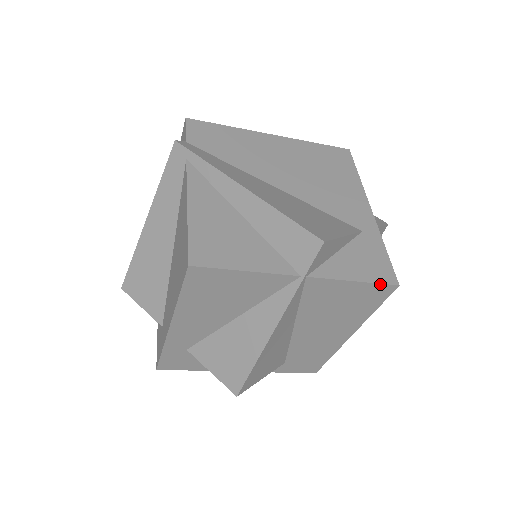
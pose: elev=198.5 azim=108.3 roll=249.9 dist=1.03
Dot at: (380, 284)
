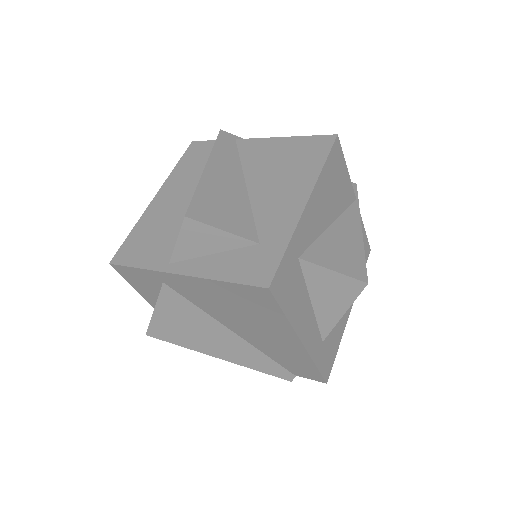
Dot at: occluded
